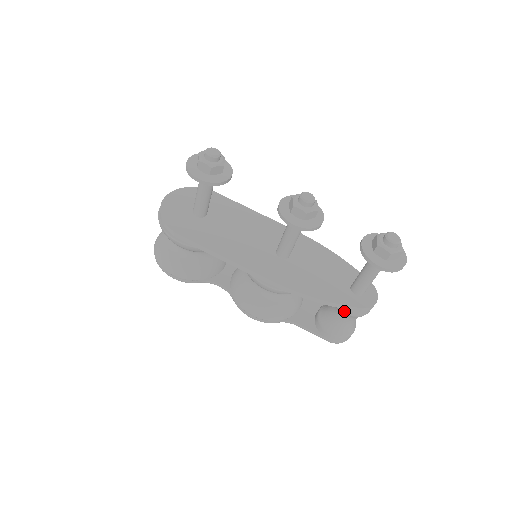
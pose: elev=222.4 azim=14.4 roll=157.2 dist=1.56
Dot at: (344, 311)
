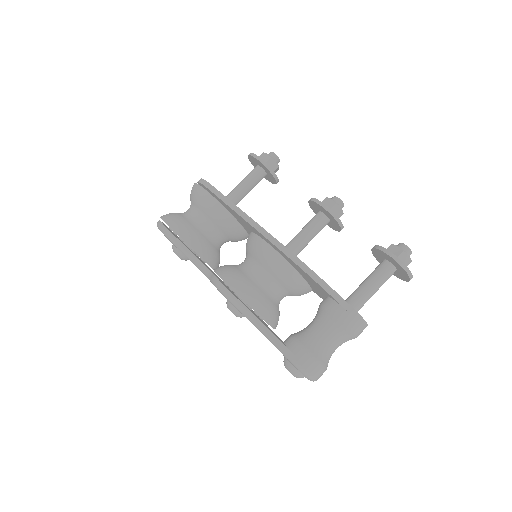
Dot at: (333, 310)
